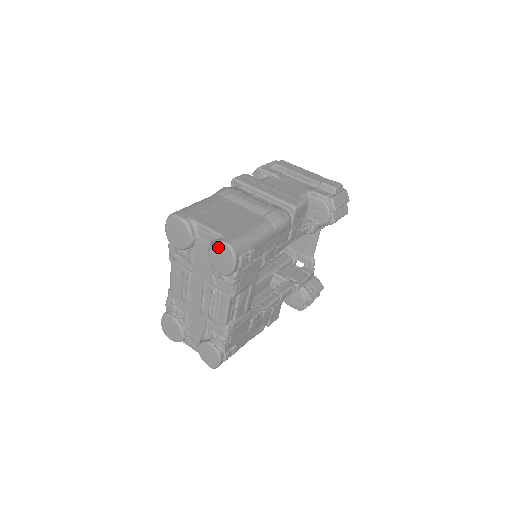
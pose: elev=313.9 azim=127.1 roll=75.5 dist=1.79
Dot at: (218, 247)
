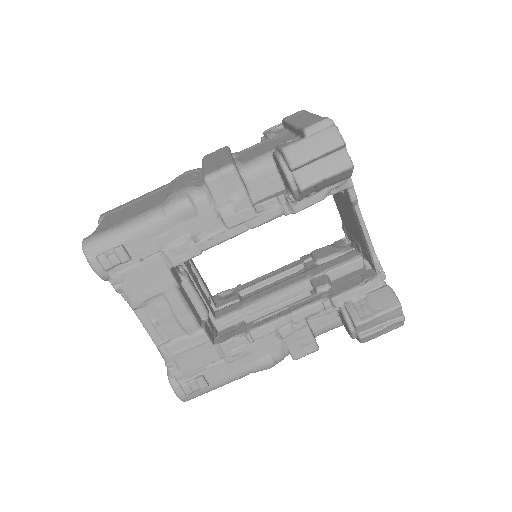
Dot at: occluded
